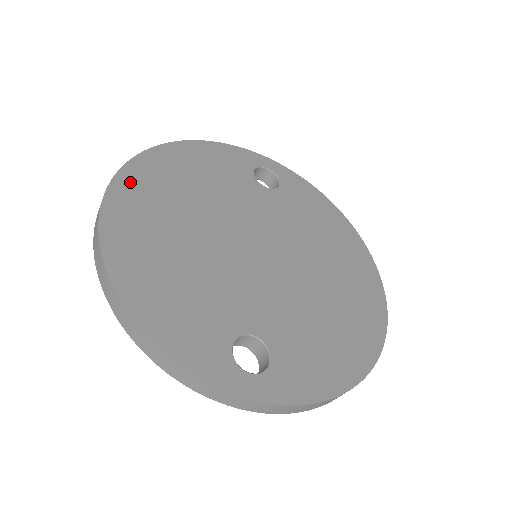
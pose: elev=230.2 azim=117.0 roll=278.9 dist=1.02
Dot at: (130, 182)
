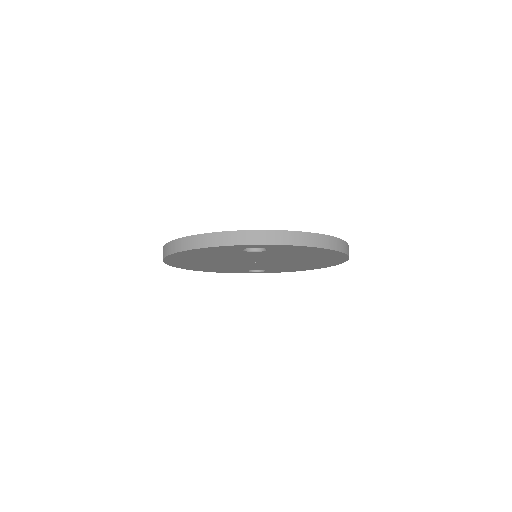
Dot at: occluded
